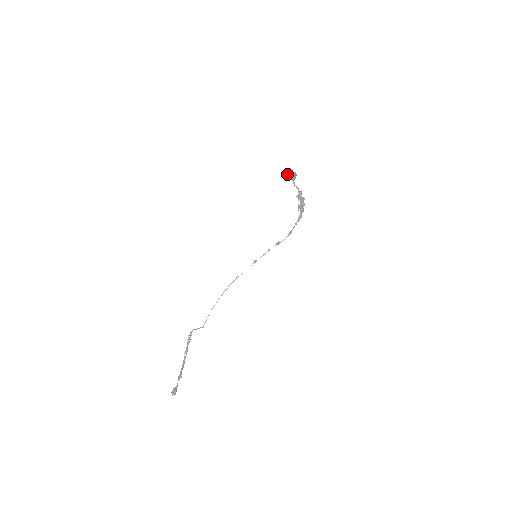
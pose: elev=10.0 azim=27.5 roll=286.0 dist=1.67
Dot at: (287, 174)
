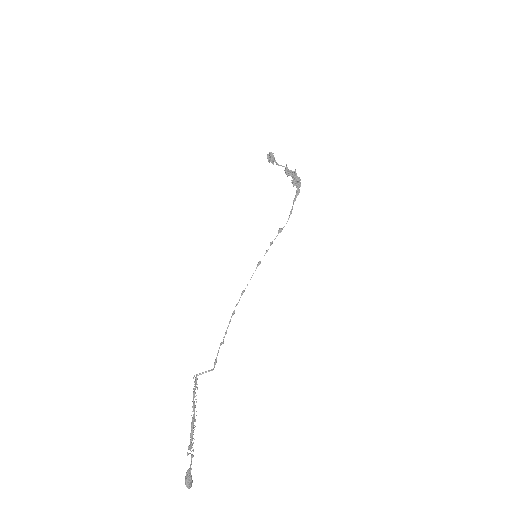
Dot at: (268, 161)
